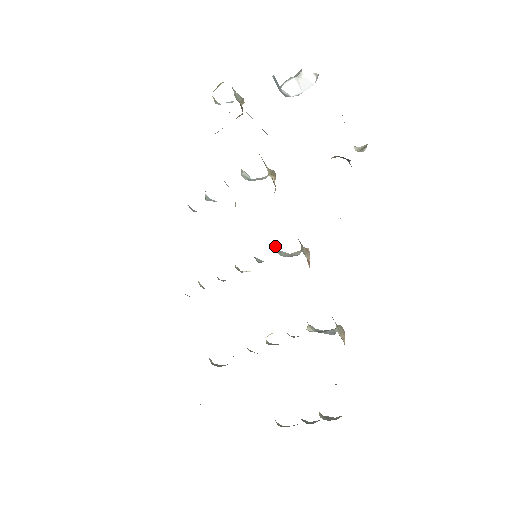
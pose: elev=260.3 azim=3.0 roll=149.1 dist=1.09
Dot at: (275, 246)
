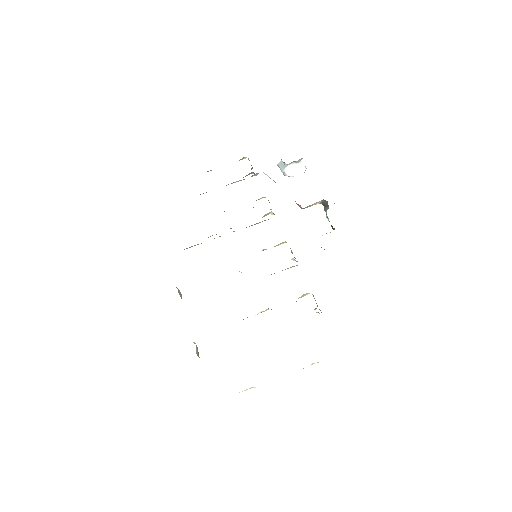
Dot at: occluded
